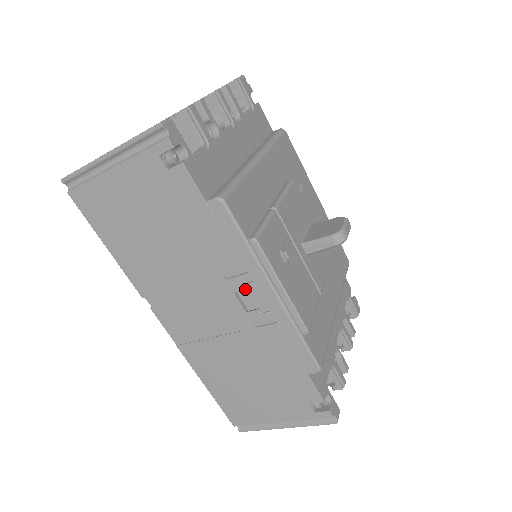
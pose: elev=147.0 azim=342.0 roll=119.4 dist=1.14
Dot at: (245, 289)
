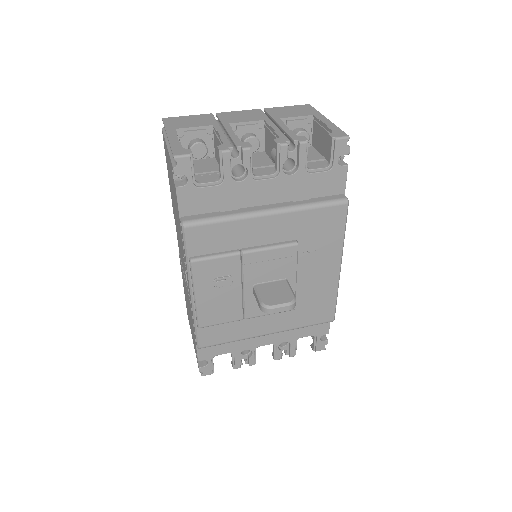
Dot at: occluded
